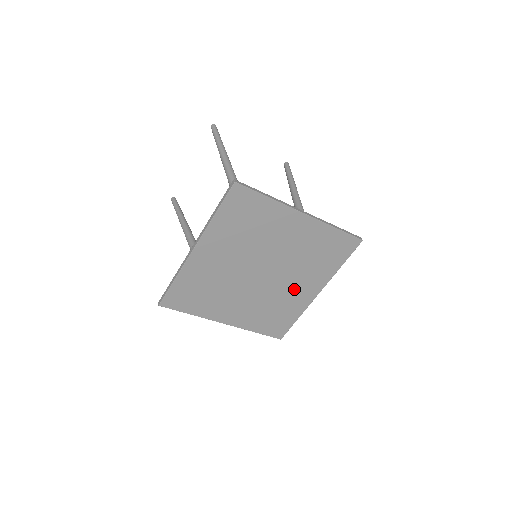
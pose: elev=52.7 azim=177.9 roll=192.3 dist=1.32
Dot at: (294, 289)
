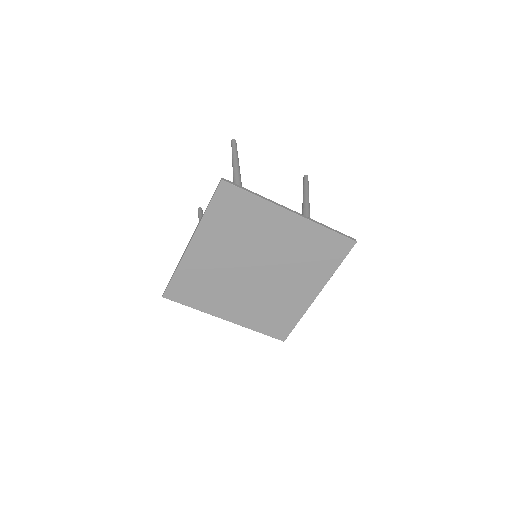
Dot at: (291, 289)
